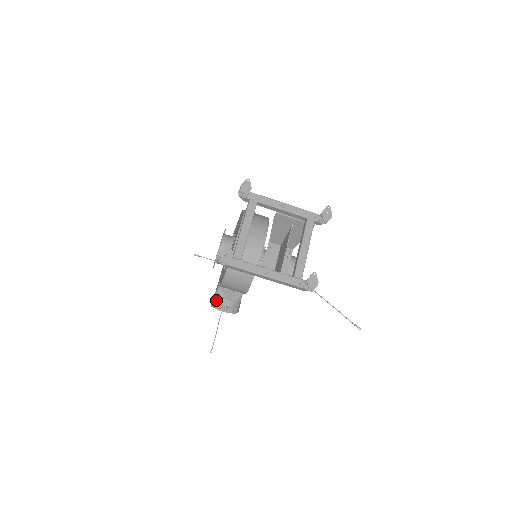
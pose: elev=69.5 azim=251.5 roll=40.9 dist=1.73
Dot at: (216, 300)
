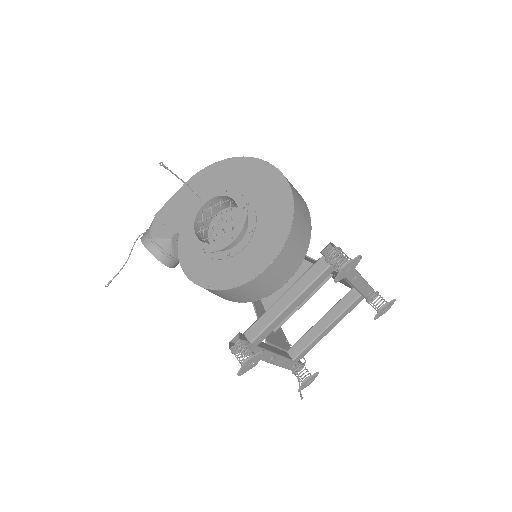
Dot at: (157, 252)
